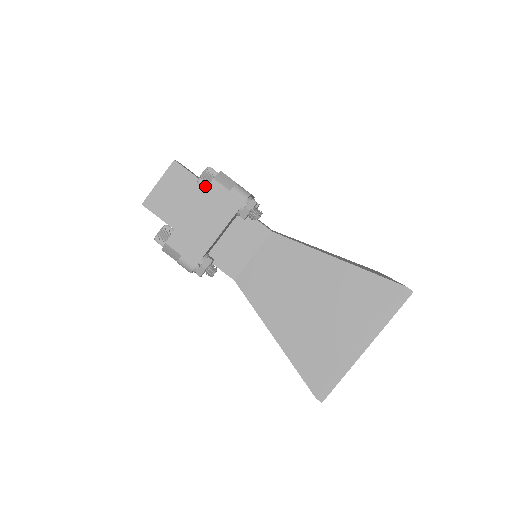
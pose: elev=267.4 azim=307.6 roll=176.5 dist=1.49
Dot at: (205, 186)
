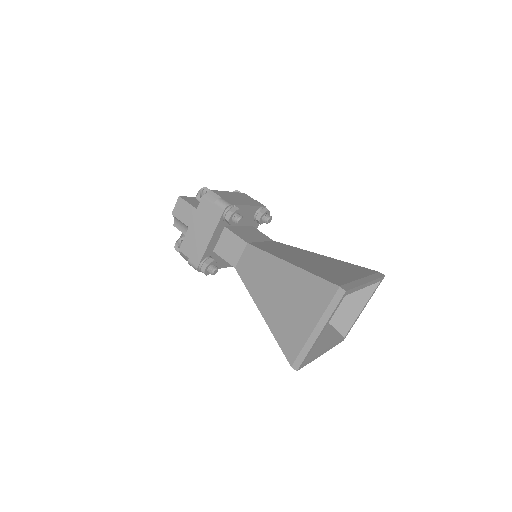
Dot at: occluded
